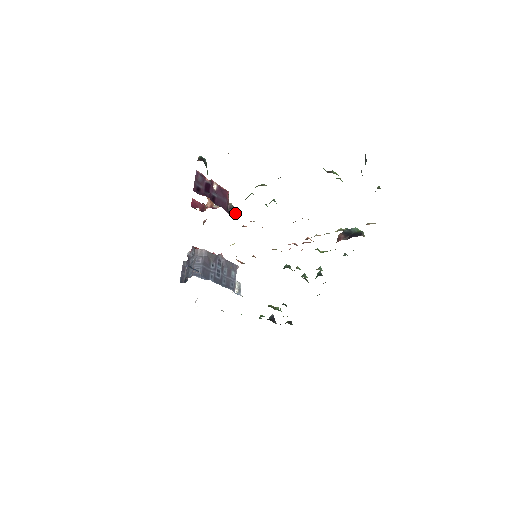
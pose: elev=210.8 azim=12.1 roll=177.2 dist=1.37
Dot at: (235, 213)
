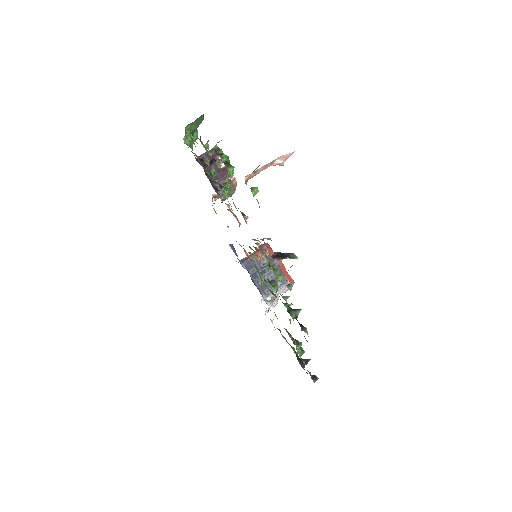
Dot at: (223, 193)
